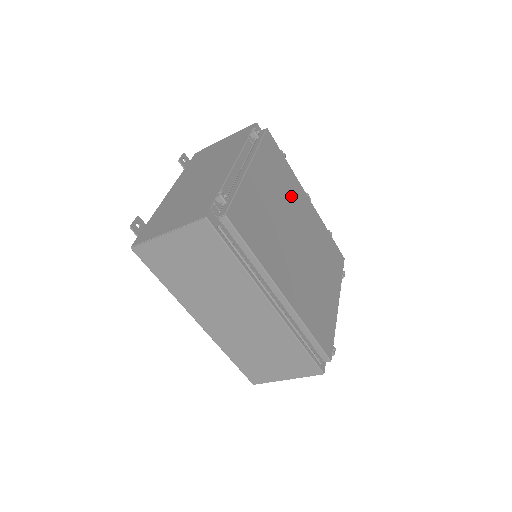
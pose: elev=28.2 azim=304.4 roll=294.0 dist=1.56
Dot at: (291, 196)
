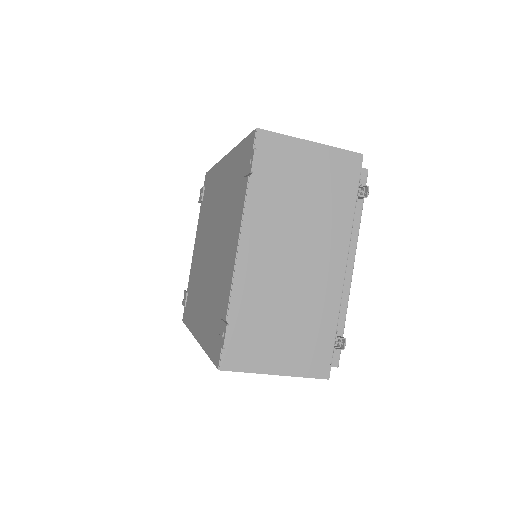
Dot at: occluded
